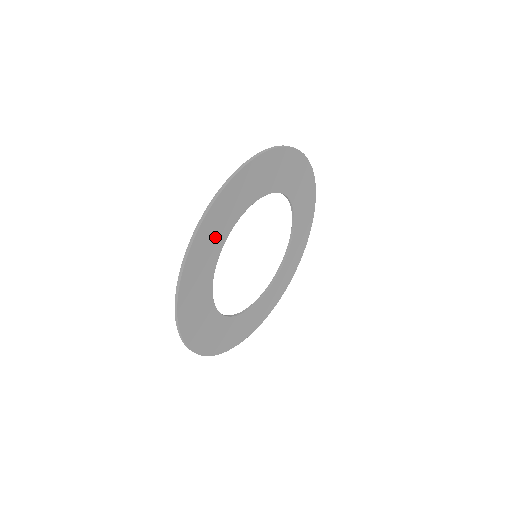
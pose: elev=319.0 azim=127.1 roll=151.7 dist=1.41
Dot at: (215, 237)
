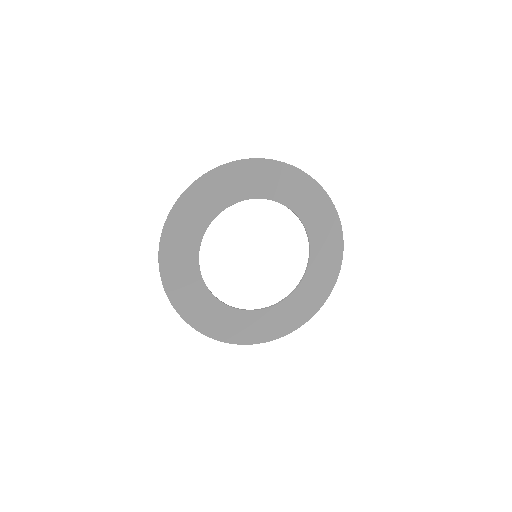
Dot at: (189, 229)
